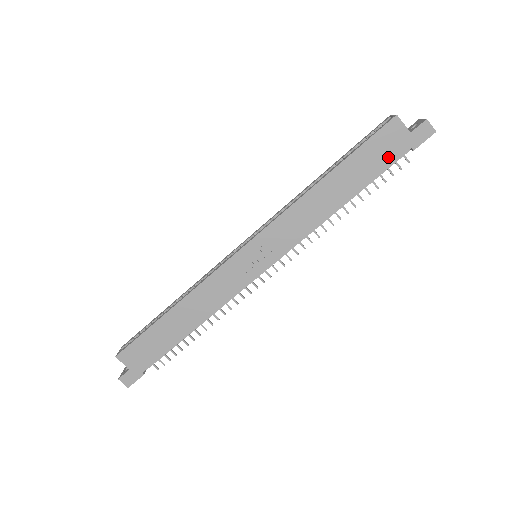
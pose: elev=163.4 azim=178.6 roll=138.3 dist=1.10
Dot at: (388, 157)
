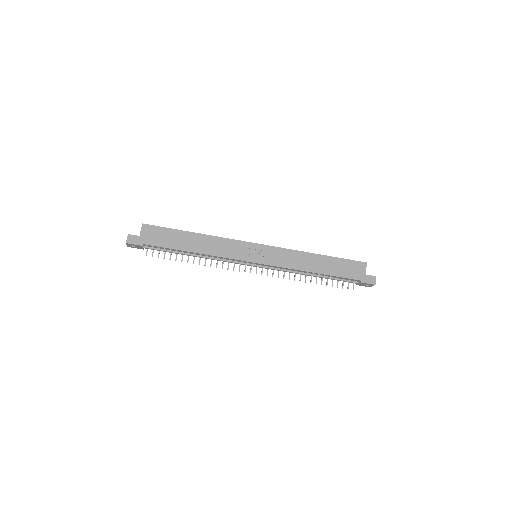
Dot at: (350, 274)
